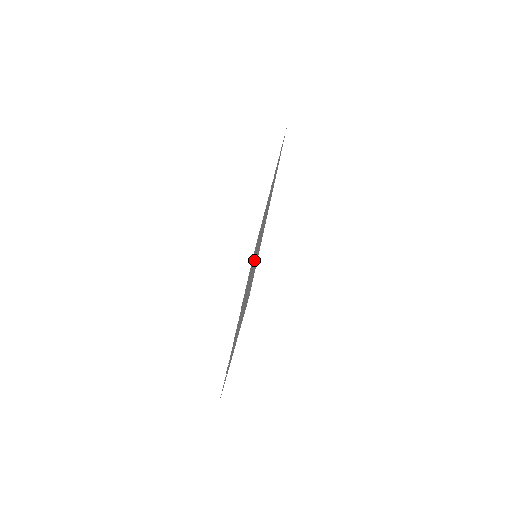
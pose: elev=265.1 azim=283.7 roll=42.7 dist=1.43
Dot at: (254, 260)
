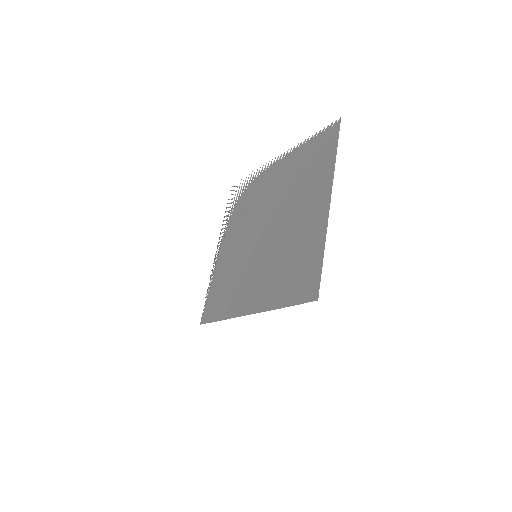
Dot at: (259, 246)
